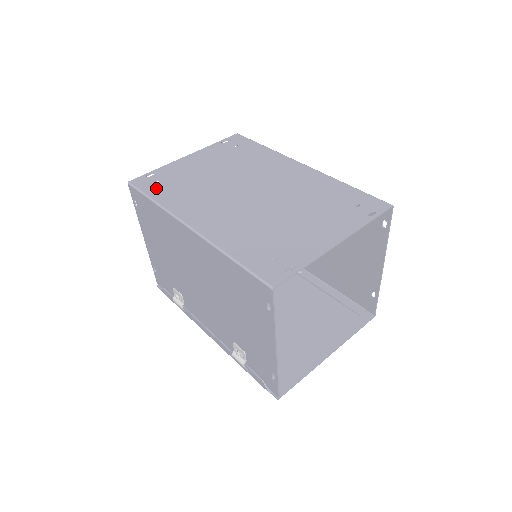
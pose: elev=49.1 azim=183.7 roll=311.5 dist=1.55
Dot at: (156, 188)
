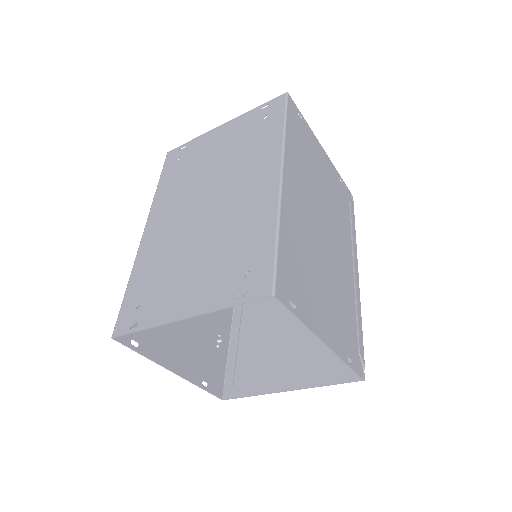
Dot at: (170, 169)
